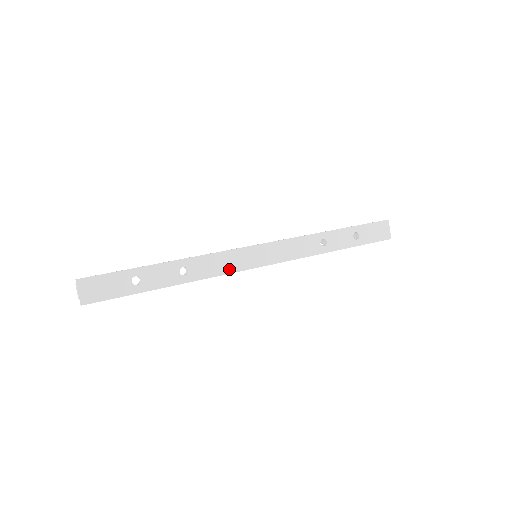
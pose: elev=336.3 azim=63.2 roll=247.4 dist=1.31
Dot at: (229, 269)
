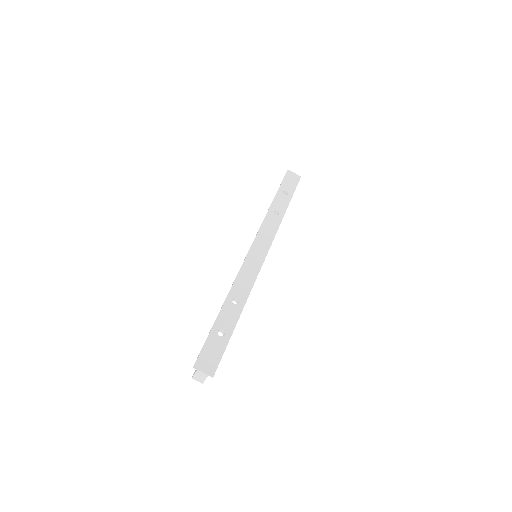
Dot at: (254, 275)
